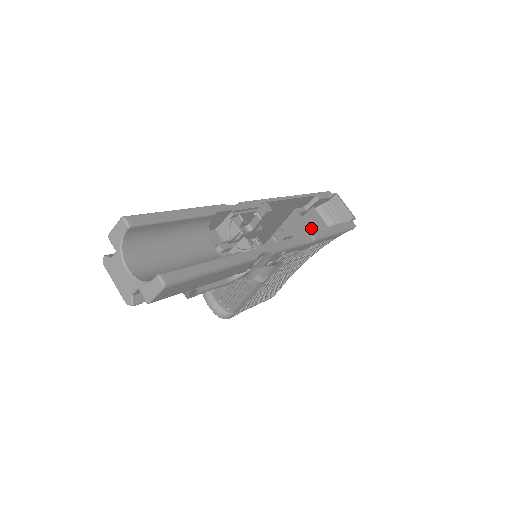
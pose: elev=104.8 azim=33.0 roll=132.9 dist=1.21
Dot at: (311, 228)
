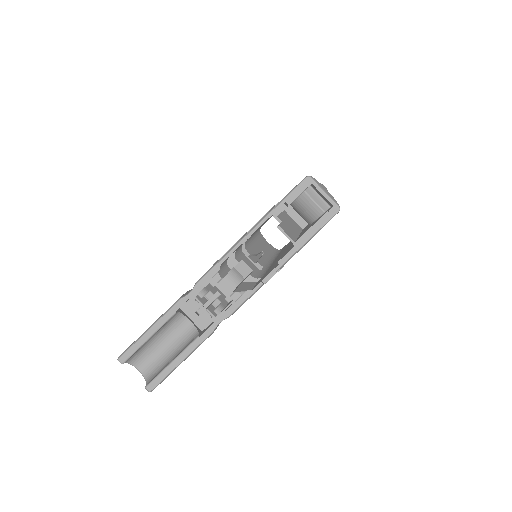
Dot at: occluded
